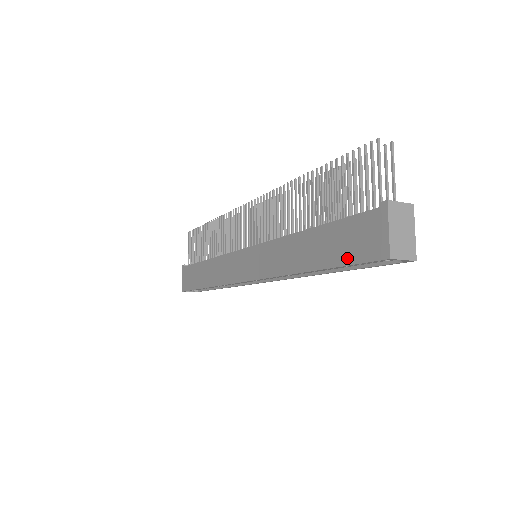
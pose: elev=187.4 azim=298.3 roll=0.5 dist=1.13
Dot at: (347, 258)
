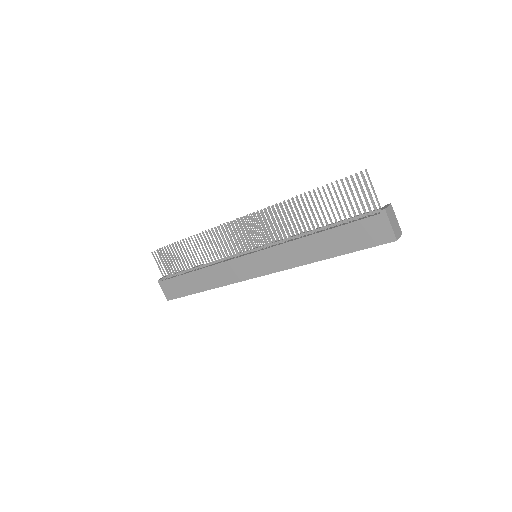
Dot at: (362, 245)
